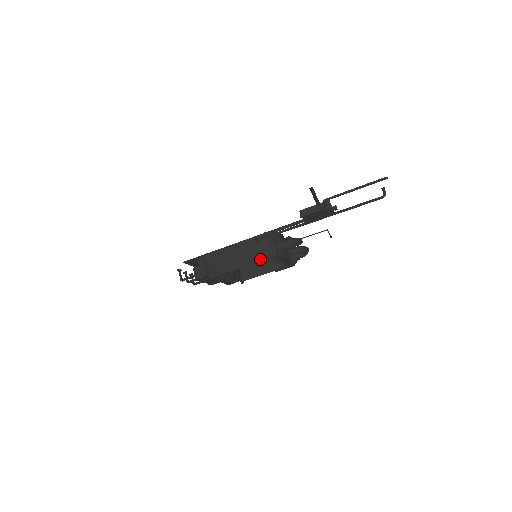
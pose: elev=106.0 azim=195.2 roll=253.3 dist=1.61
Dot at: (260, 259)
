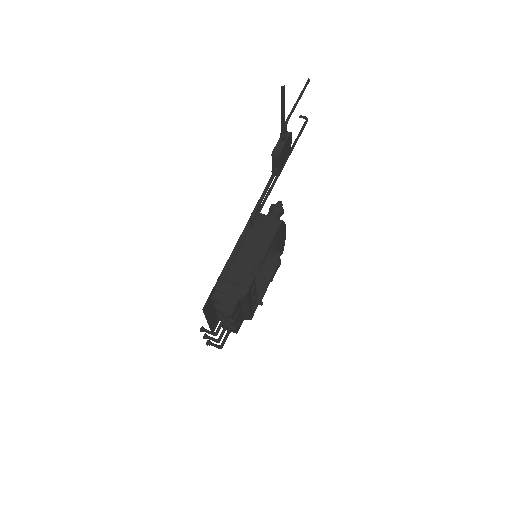
Dot at: (272, 236)
